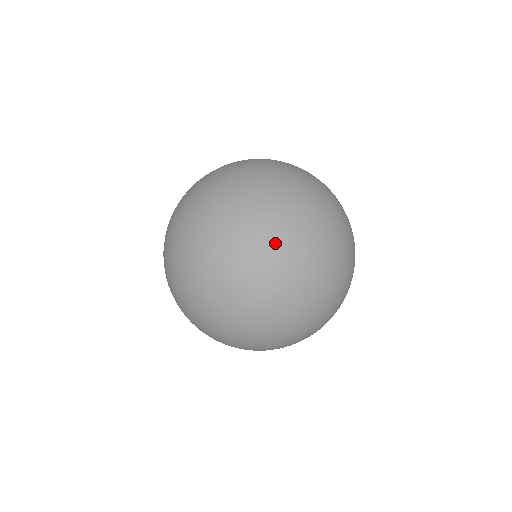
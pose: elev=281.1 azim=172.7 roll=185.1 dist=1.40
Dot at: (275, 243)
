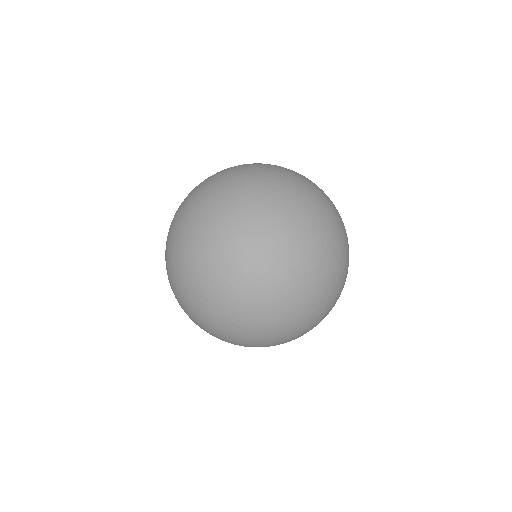
Dot at: (226, 220)
